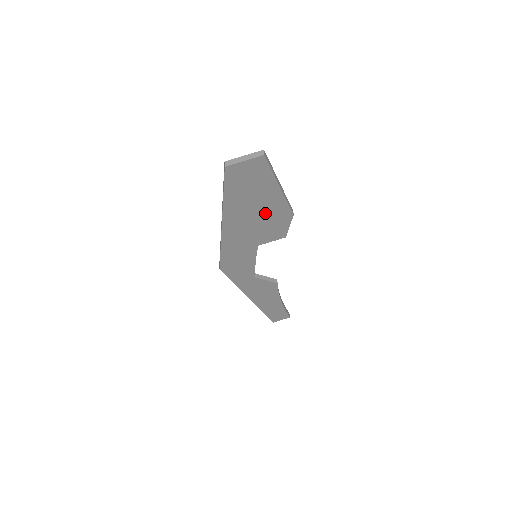
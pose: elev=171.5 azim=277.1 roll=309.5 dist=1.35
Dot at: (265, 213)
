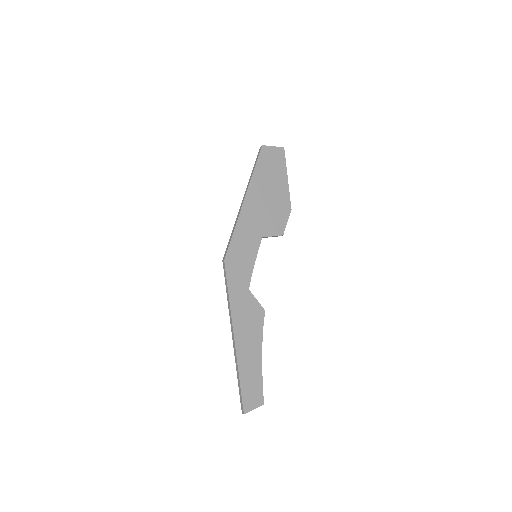
Dot at: (275, 199)
